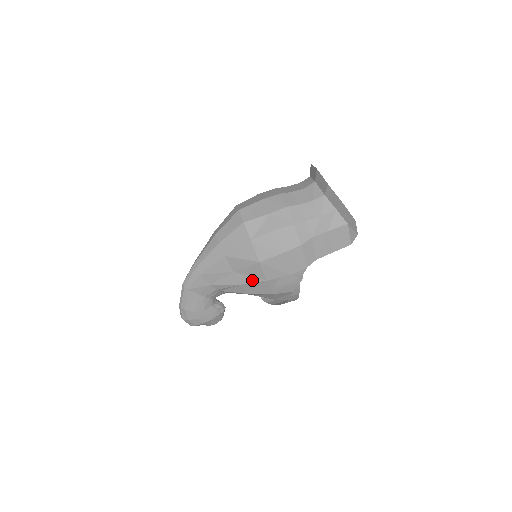
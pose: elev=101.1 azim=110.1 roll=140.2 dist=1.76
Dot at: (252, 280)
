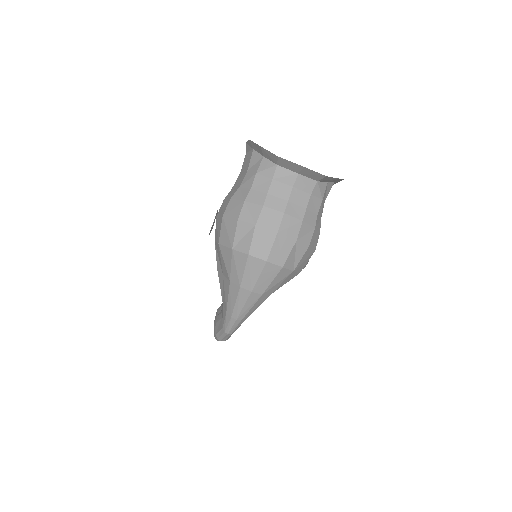
Dot at: occluded
